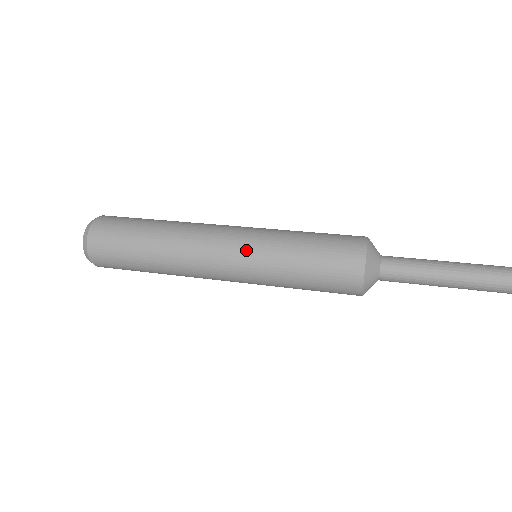
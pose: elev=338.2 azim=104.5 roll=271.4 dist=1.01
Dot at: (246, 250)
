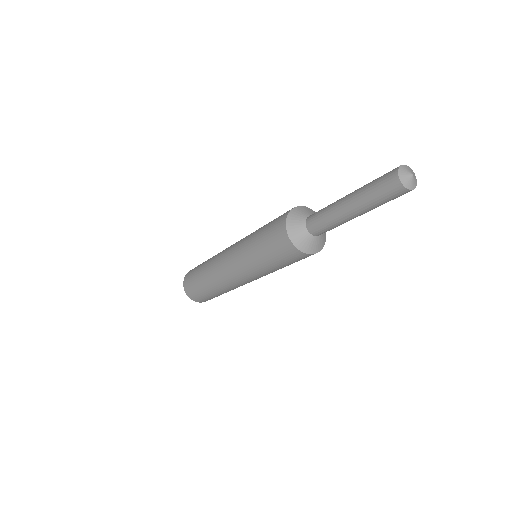
Dot at: (236, 259)
